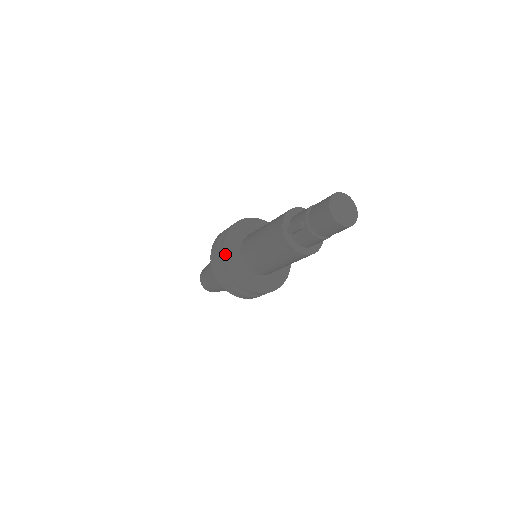
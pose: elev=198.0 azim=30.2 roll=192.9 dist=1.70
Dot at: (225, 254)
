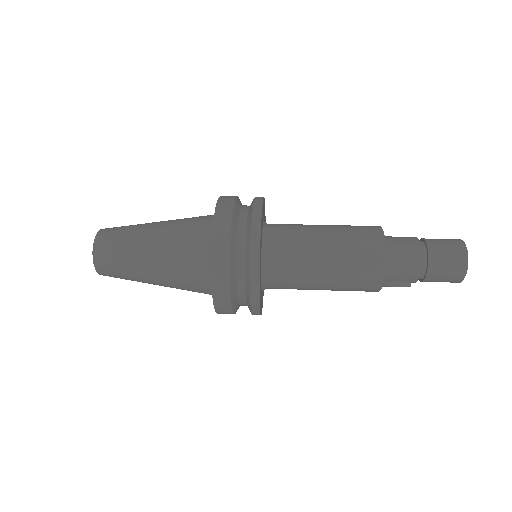
Dot at: occluded
